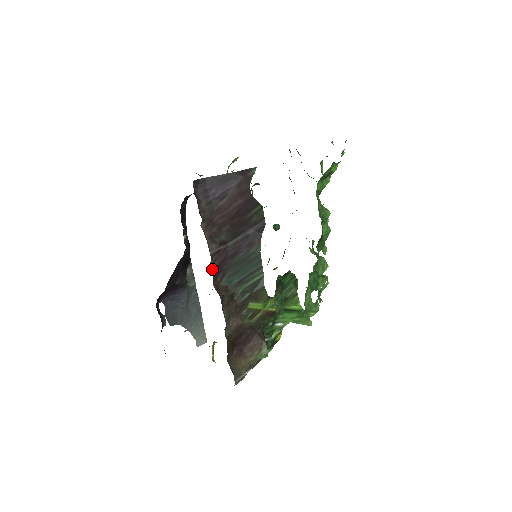
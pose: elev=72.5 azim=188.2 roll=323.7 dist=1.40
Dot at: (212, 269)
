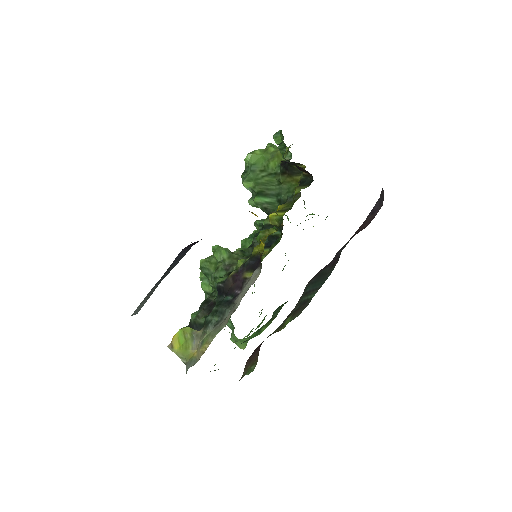
Dot at: occluded
